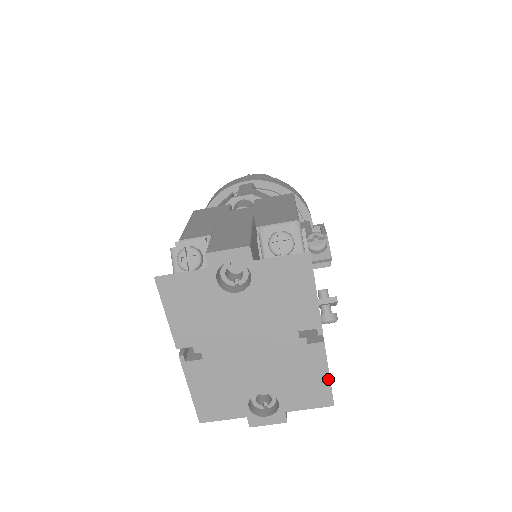
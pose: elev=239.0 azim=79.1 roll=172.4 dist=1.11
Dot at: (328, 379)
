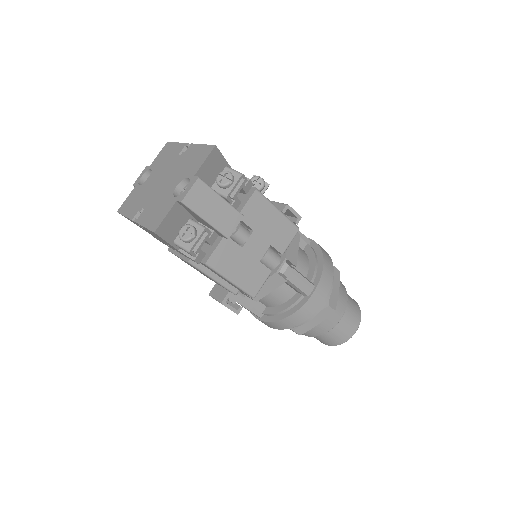
Dot at: (204, 146)
